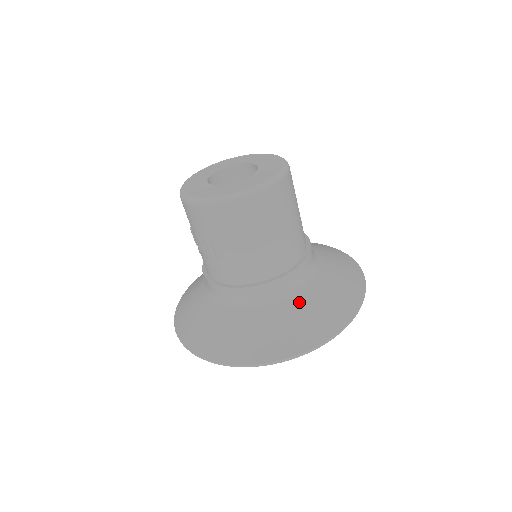
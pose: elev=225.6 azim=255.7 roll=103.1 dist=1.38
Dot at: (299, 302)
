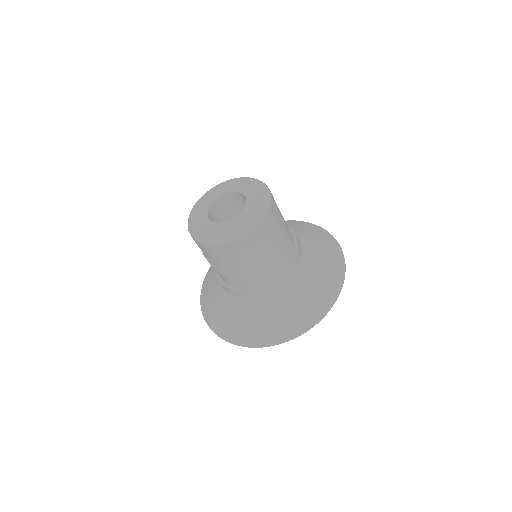
Dot at: (283, 302)
